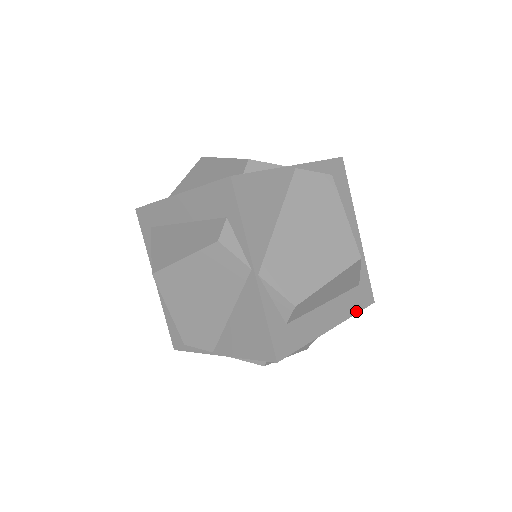
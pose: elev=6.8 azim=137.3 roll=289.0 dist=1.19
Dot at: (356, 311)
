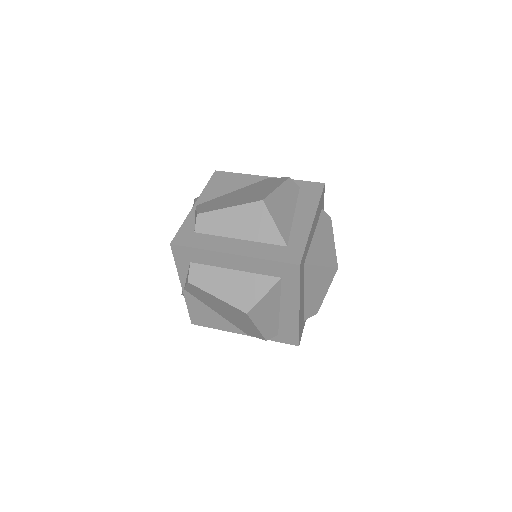
Dot at: (270, 259)
